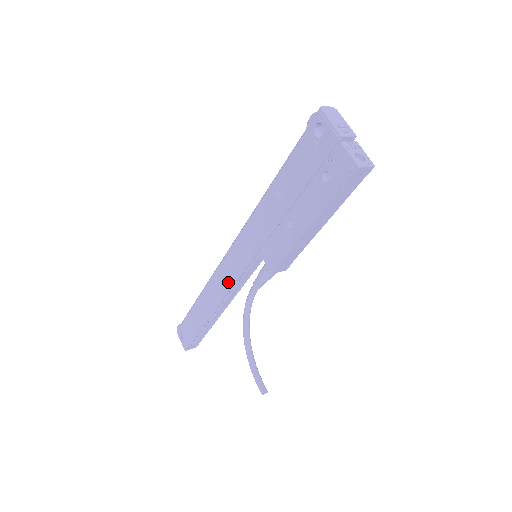
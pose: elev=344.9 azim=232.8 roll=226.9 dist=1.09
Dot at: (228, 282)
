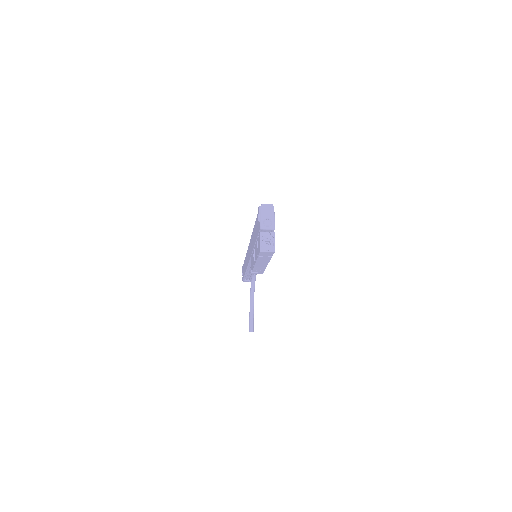
Dot at: occluded
